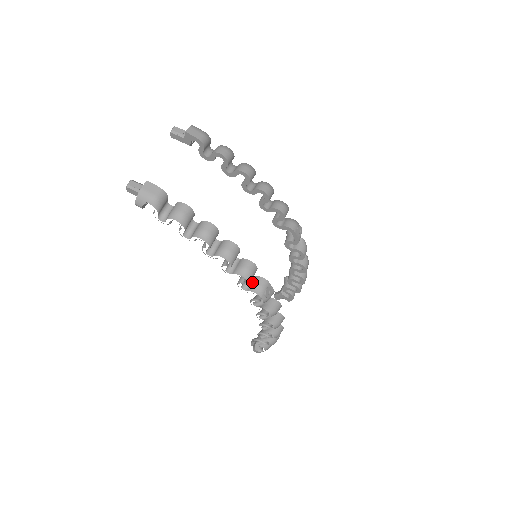
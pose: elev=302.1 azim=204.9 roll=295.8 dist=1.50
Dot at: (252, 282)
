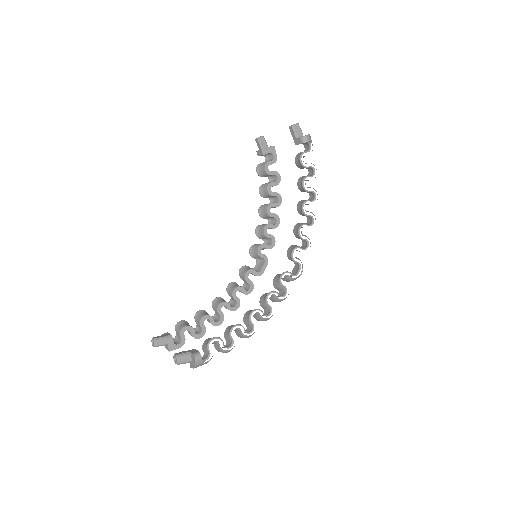
Dot at: (296, 257)
